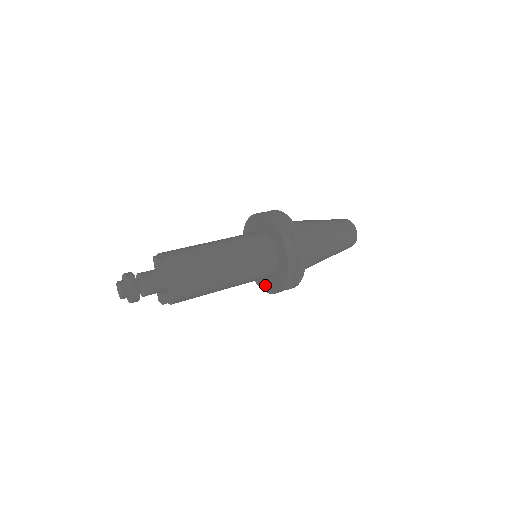
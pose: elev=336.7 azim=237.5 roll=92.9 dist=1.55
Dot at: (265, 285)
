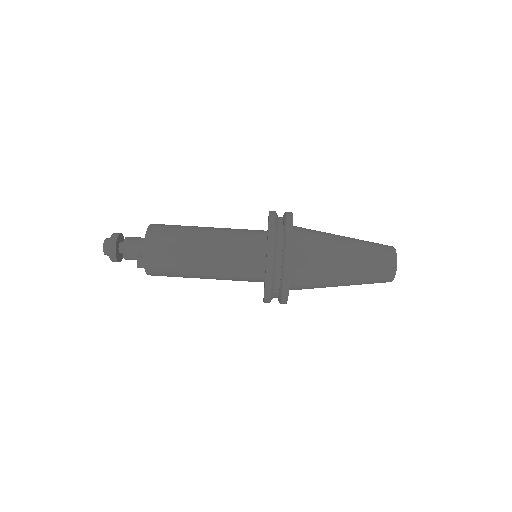
Dot at: occluded
